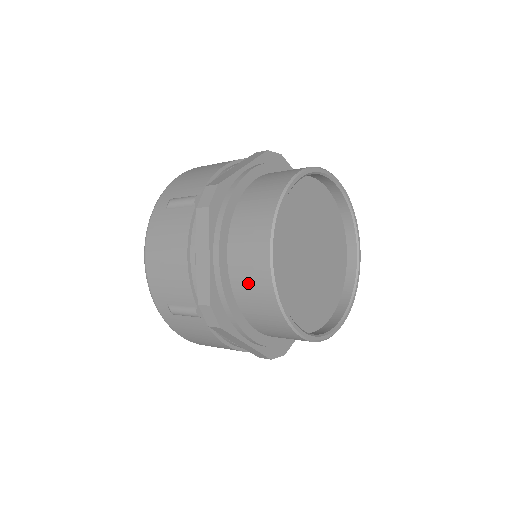
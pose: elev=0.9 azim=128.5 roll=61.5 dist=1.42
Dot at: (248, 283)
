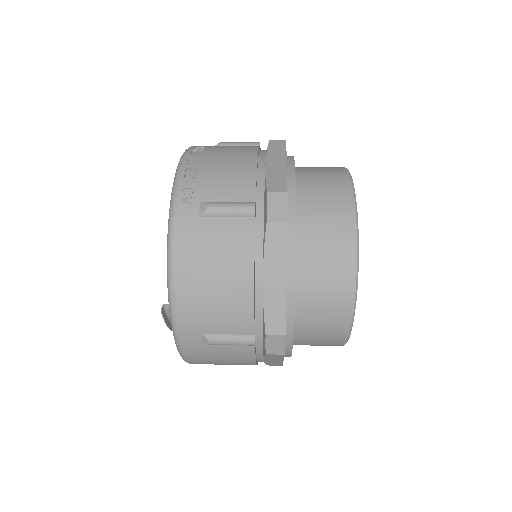
Dot at: occluded
